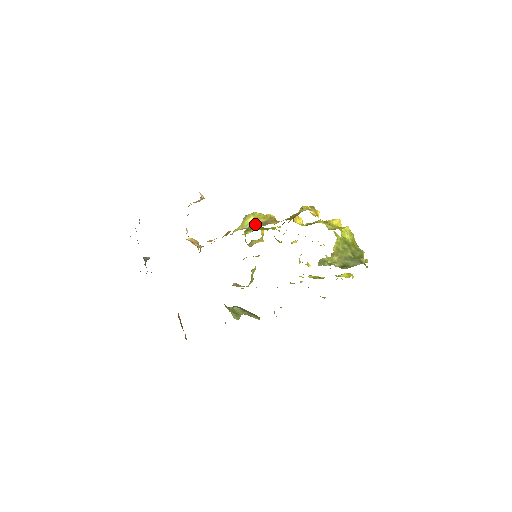
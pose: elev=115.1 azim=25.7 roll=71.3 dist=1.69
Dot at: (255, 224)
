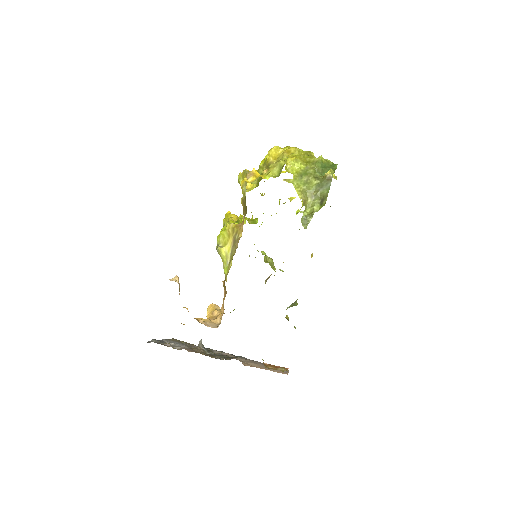
Dot at: (230, 253)
